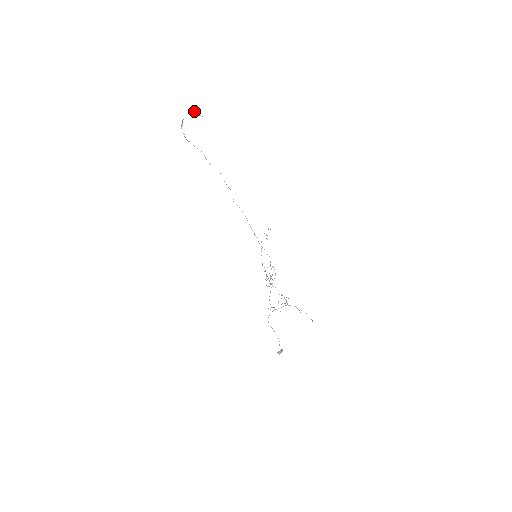
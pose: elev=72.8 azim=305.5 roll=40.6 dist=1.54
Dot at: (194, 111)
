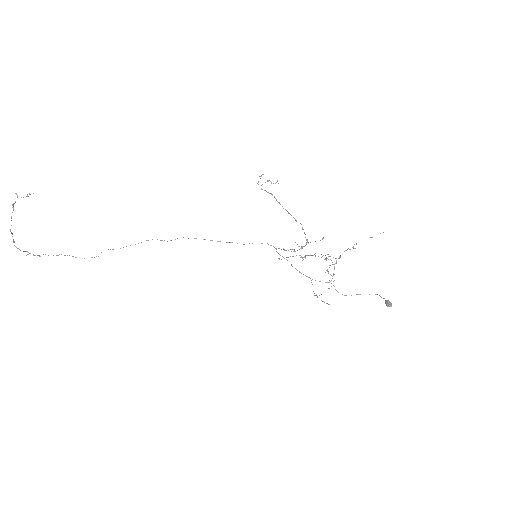
Dot at: occluded
